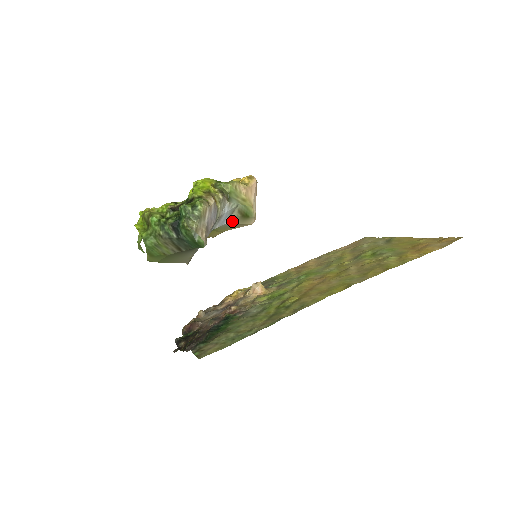
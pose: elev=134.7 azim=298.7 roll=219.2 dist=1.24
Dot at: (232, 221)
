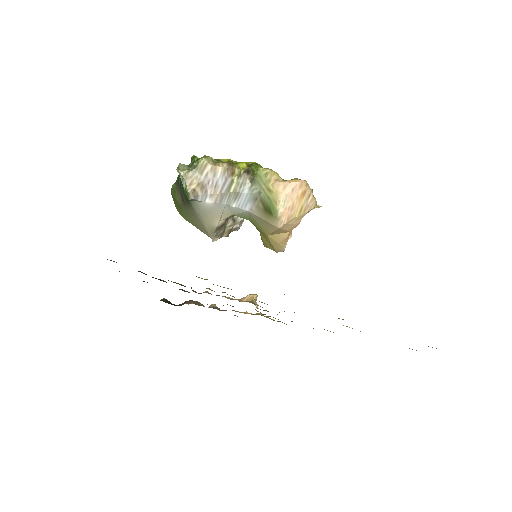
Dot at: (256, 211)
